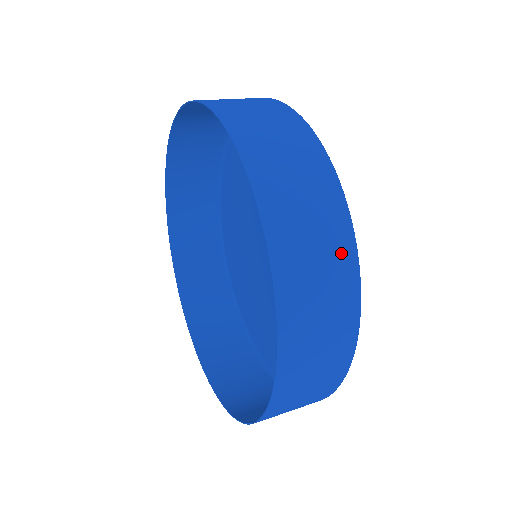
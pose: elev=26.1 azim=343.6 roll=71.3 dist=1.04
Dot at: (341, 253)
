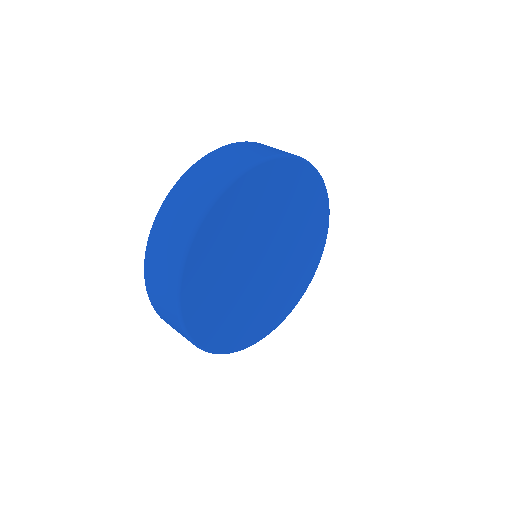
Dot at: (171, 274)
